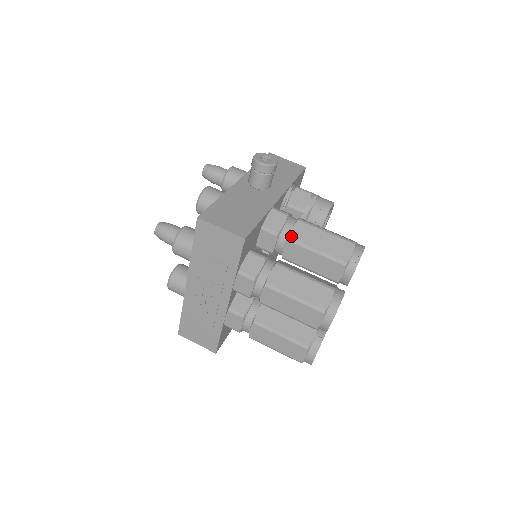
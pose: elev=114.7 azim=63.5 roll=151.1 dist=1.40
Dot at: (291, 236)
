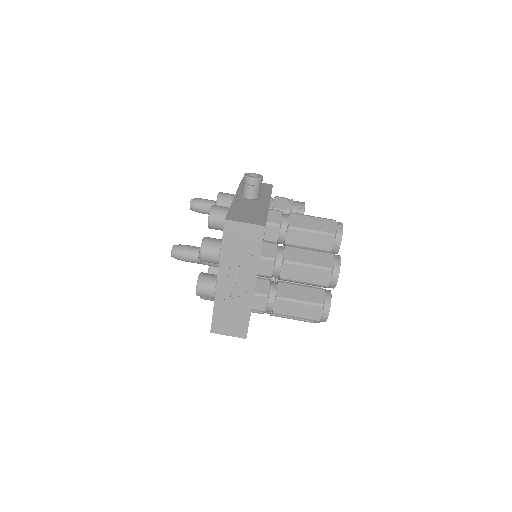
Dot at: (290, 225)
